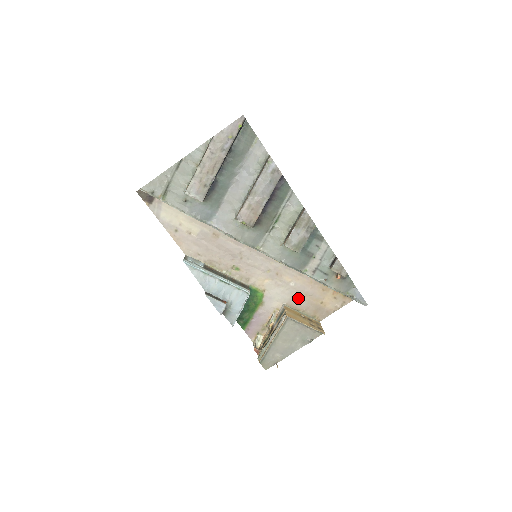
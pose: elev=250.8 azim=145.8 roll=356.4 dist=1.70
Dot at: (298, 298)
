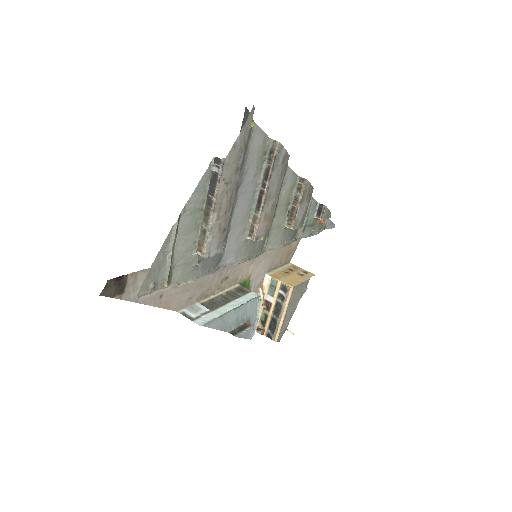
Dot at: (275, 258)
